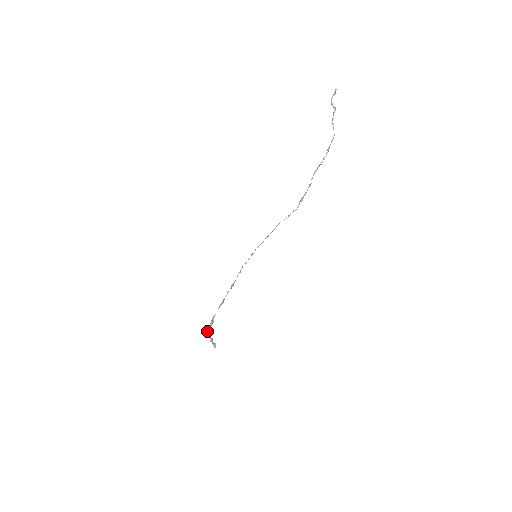
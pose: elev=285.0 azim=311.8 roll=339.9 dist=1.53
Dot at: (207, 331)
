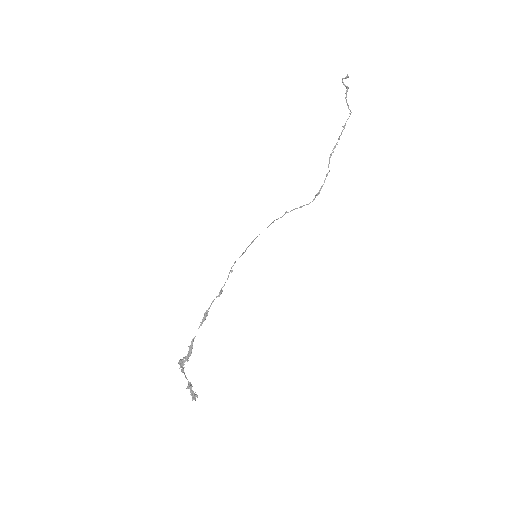
Dot at: (182, 367)
